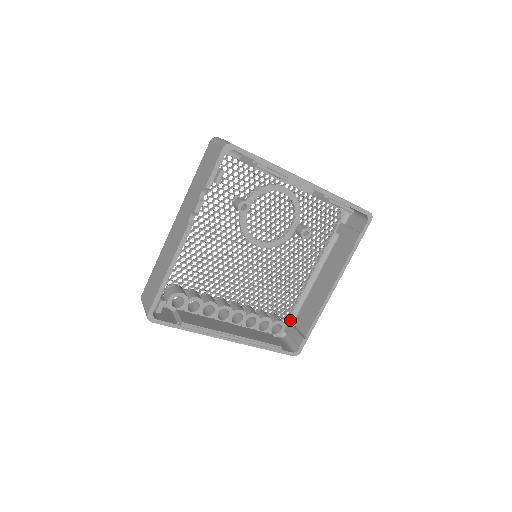
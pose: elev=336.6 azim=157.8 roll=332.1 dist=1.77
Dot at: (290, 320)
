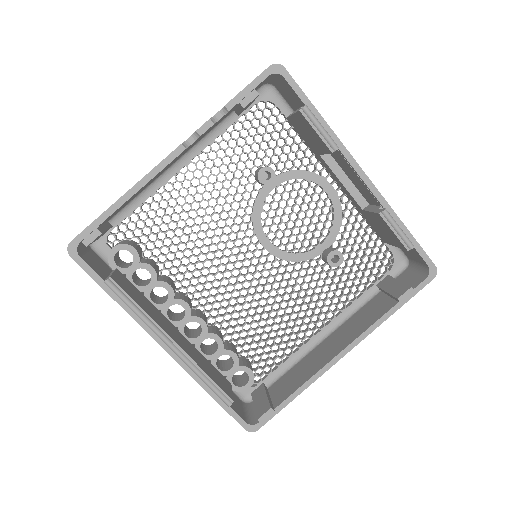
Dot at: (266, 382)
